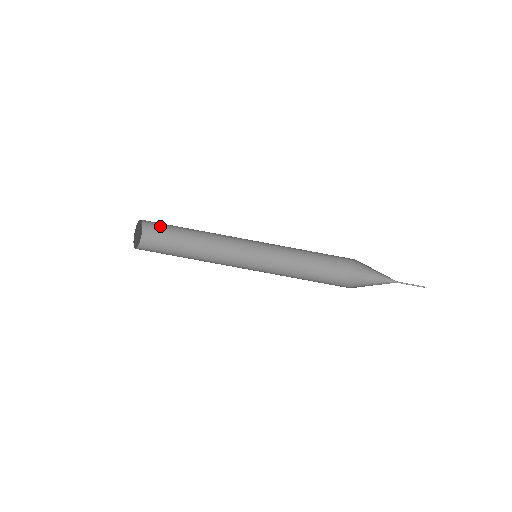
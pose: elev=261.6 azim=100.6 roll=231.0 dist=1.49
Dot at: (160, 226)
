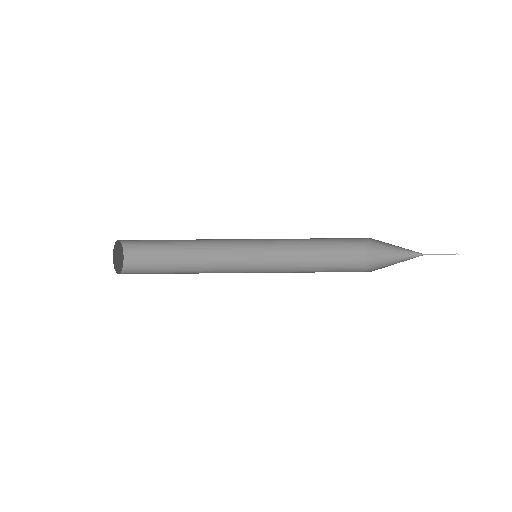
Dot at: (142, 243)
